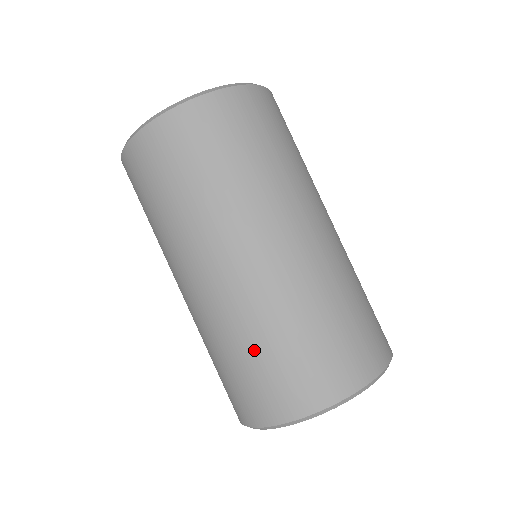
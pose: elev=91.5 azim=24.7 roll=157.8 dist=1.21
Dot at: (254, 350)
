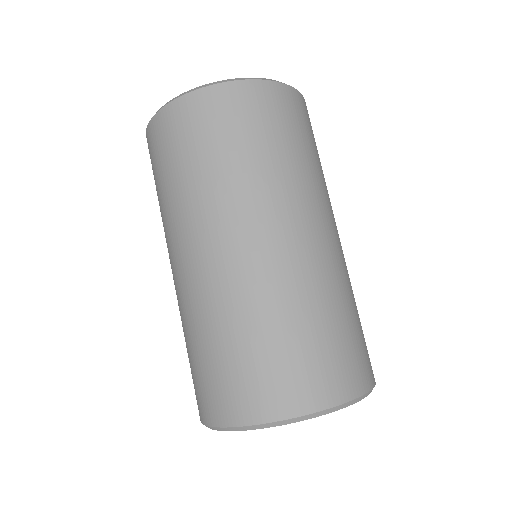
Dot at: (228, 341)
